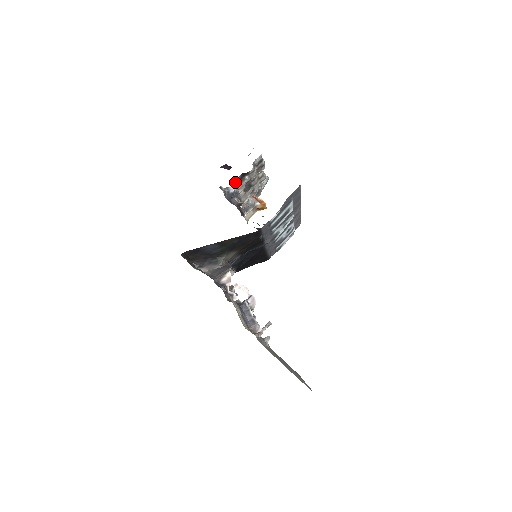
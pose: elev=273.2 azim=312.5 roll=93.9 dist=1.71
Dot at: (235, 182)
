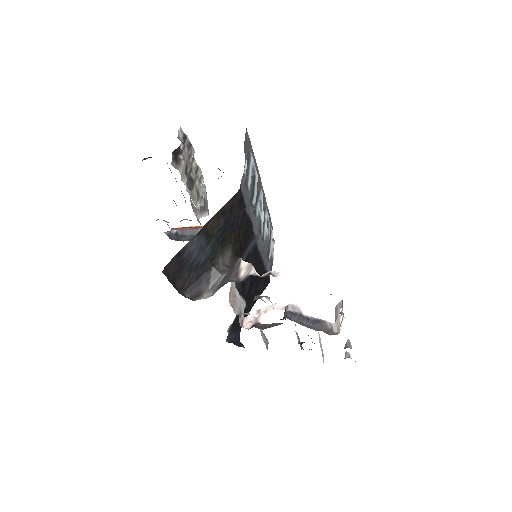
Dot at: (171, 164)
